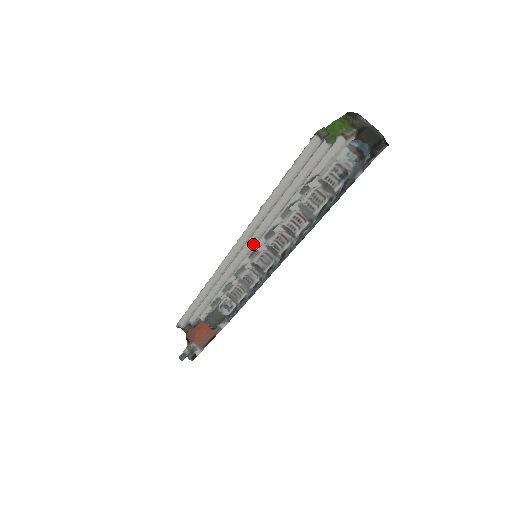
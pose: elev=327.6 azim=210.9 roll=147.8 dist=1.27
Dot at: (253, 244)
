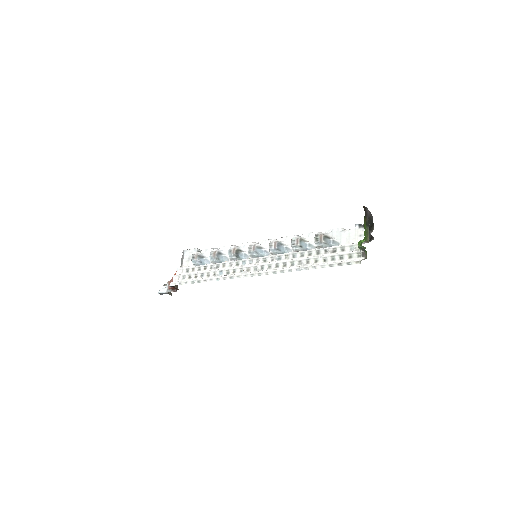
Dot at: (268, 263)
